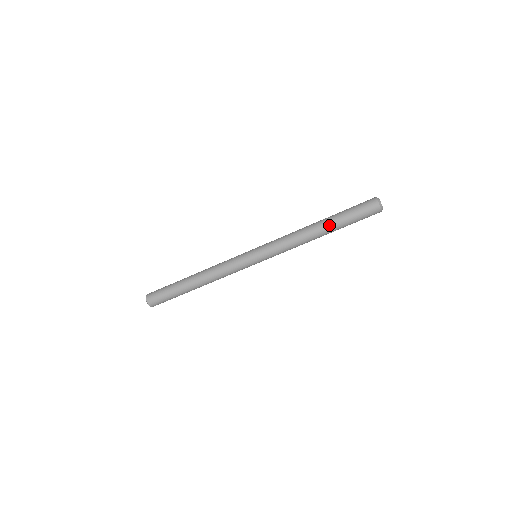
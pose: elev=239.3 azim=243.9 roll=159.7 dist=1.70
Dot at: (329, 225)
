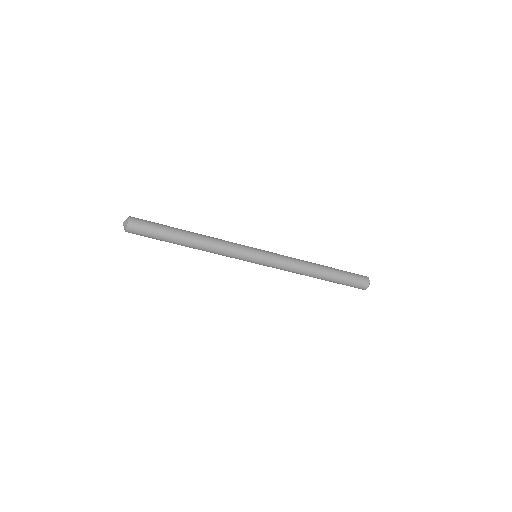
Dot at: (329, 270)
